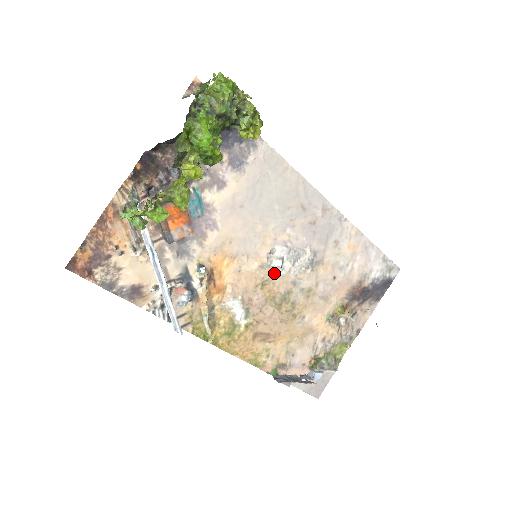
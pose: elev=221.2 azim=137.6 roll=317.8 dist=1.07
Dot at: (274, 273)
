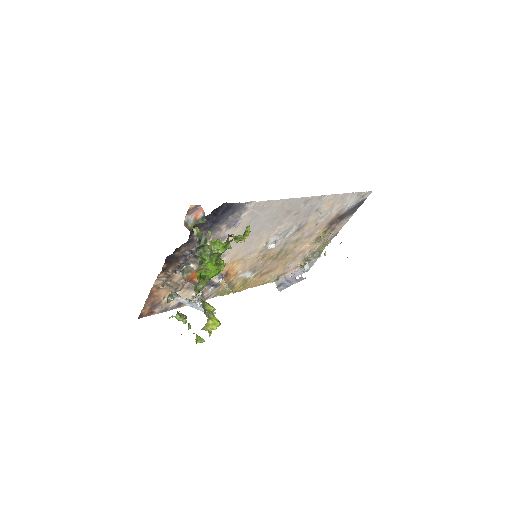
Dot at: (270, 249)
